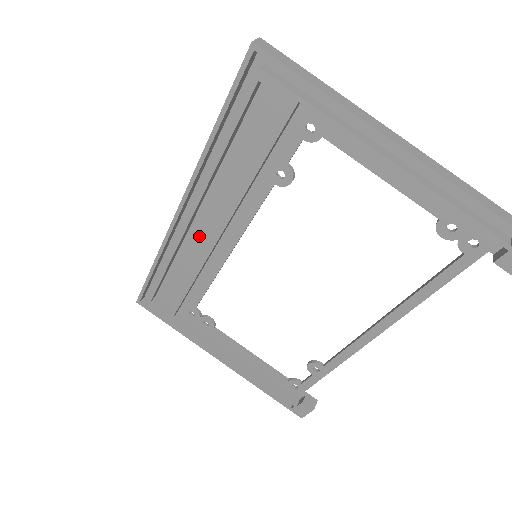
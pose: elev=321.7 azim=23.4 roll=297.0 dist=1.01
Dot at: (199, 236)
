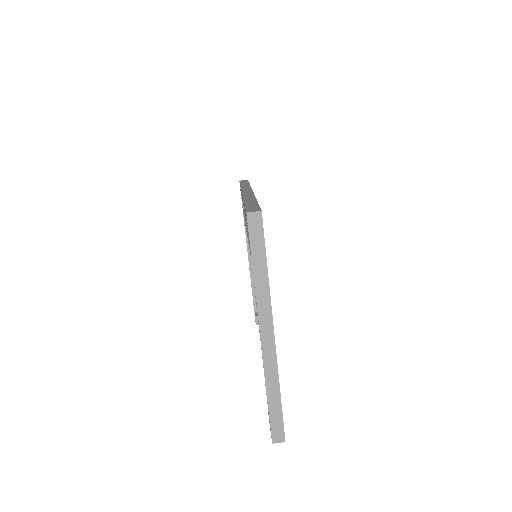
Dot at: occluded
